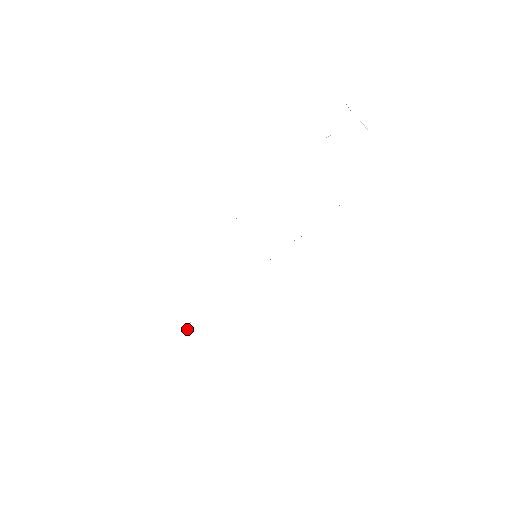
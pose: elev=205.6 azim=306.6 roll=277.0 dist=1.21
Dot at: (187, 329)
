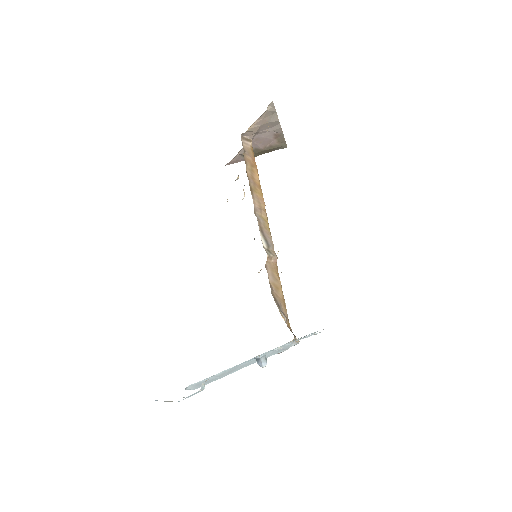
Dot at: (259, 364)
